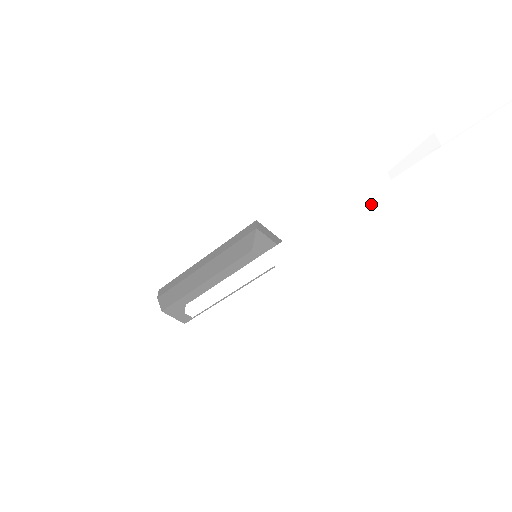
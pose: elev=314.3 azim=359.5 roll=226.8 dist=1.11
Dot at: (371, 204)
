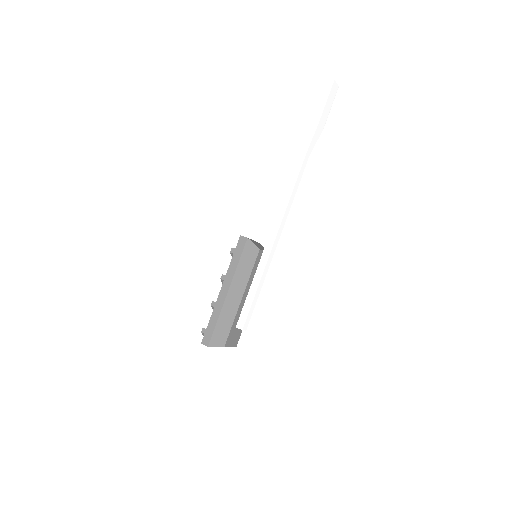
Dot at: occluded
